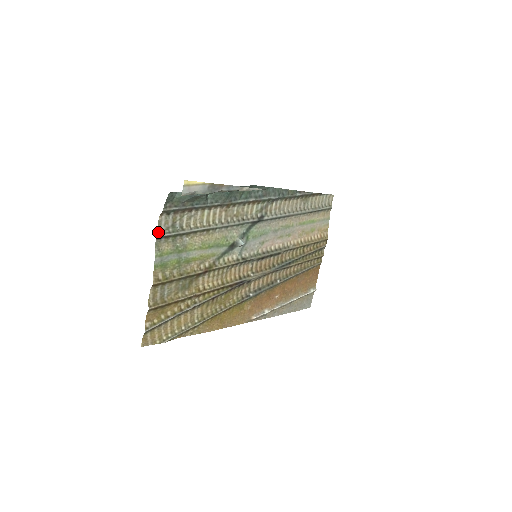
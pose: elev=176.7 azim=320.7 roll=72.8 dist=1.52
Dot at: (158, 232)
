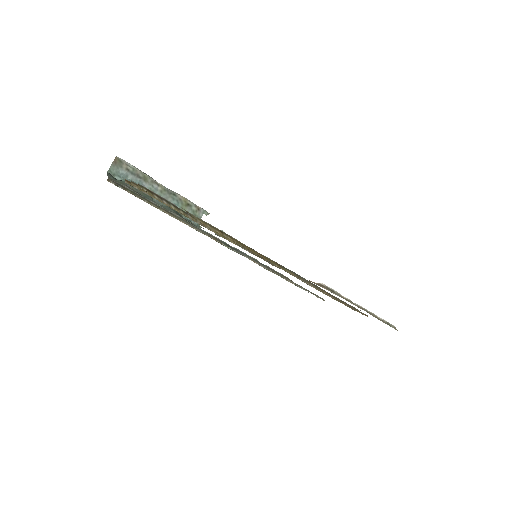
Dot at: occluded
